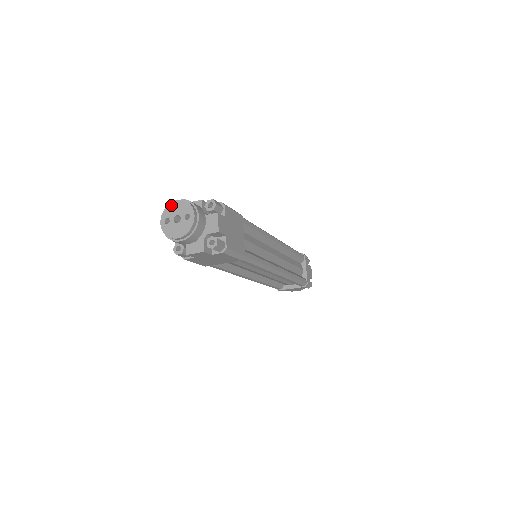
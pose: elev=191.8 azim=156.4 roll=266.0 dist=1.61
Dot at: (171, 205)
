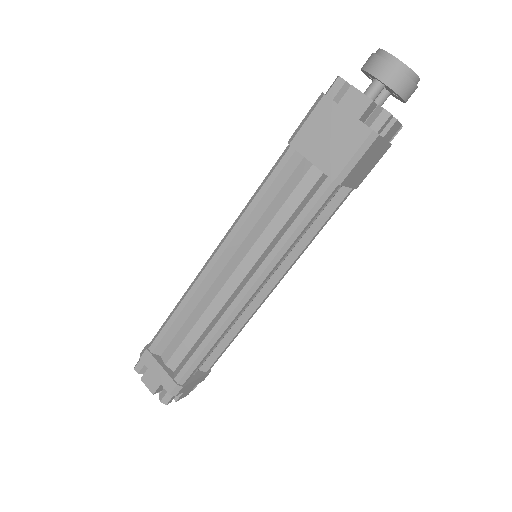
Dot at: occluded
